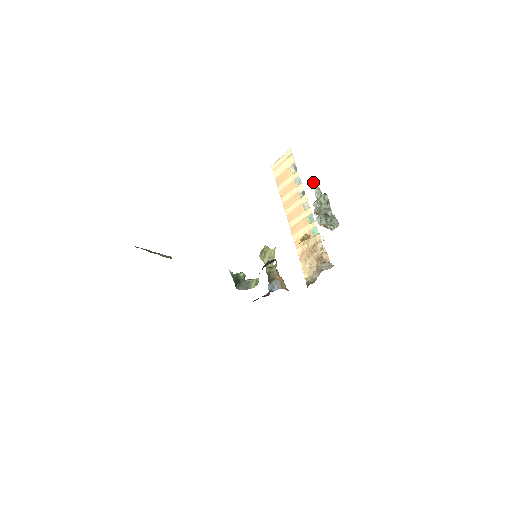
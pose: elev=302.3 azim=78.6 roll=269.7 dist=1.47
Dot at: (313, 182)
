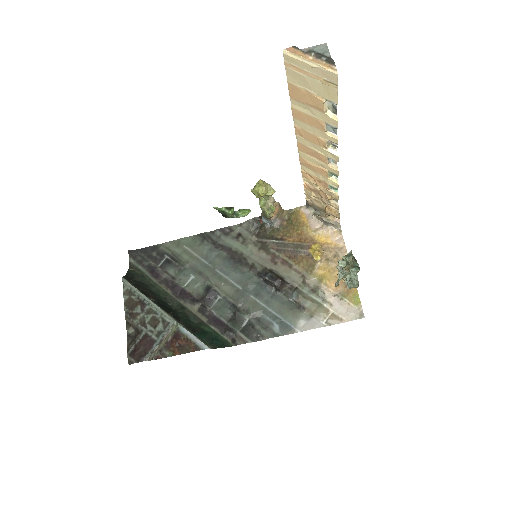
Dot at: occluded
